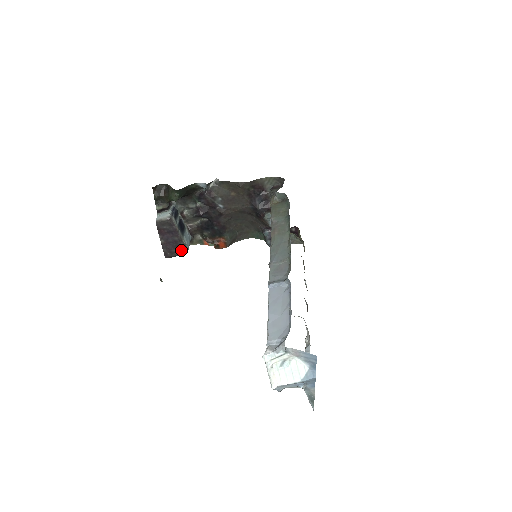
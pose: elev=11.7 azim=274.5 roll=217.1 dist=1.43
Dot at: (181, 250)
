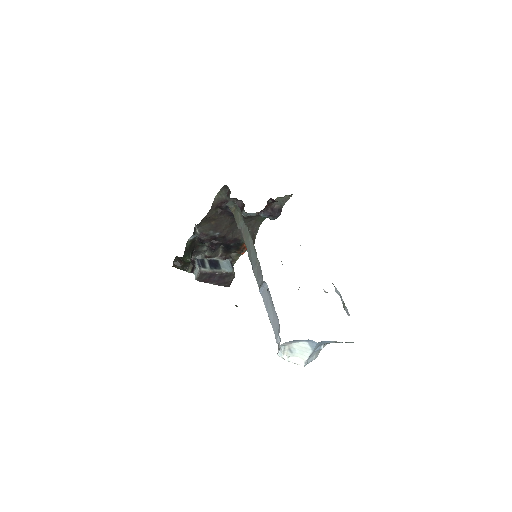
Dot at: (230, 276)
